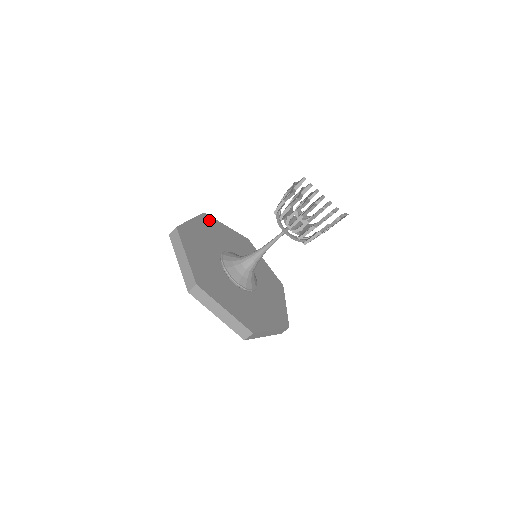
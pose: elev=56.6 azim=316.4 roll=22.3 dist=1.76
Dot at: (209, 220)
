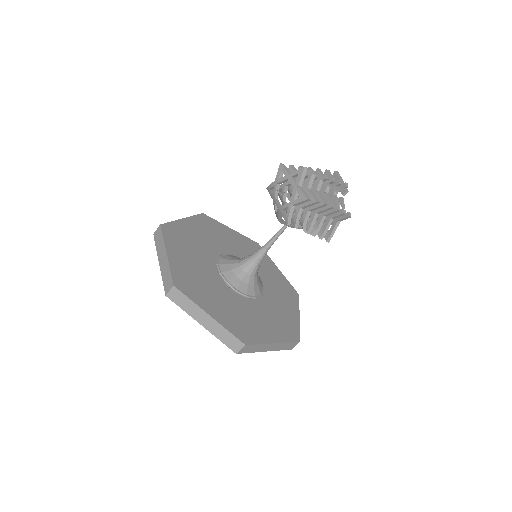
Dot at: (172, 231)
